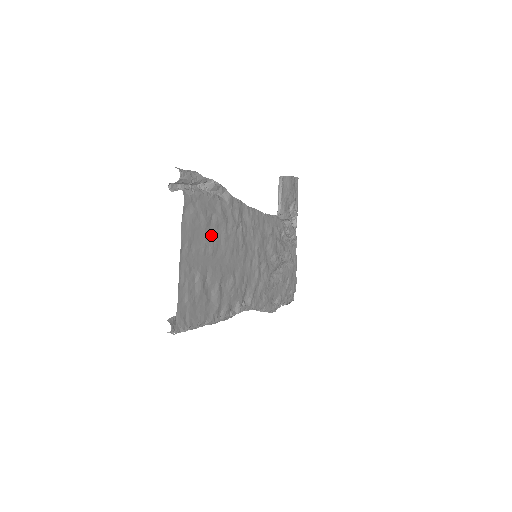
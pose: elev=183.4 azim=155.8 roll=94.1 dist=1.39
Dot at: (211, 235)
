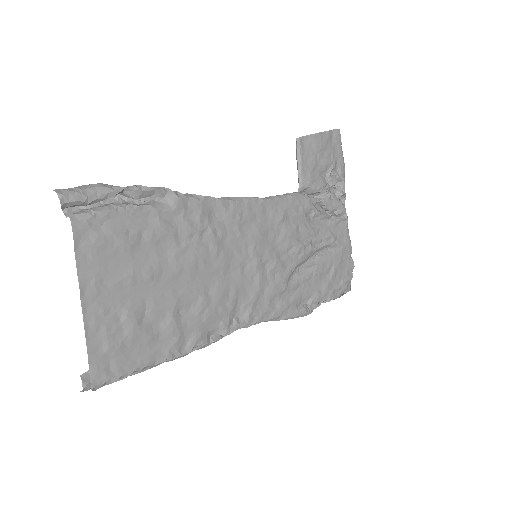
Dot at: (145, 257)
